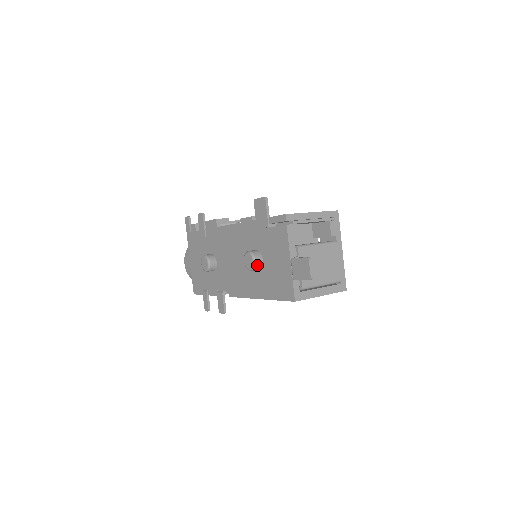
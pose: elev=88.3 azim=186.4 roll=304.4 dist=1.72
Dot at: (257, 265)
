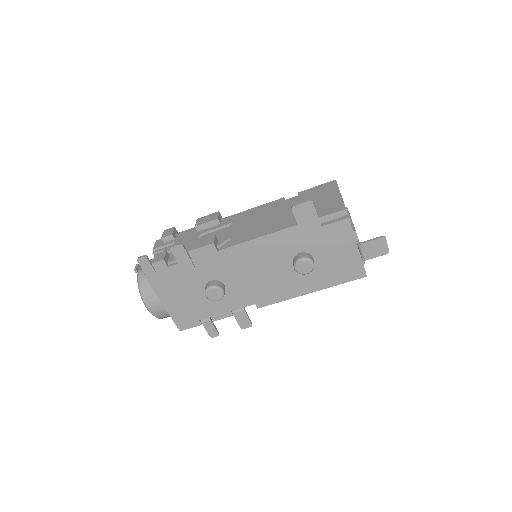
Dot at: occluded
